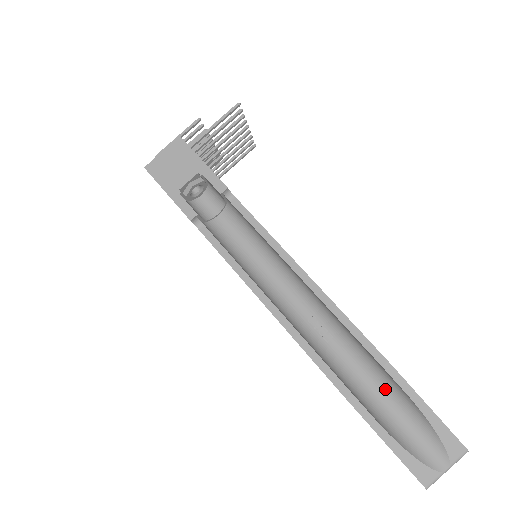
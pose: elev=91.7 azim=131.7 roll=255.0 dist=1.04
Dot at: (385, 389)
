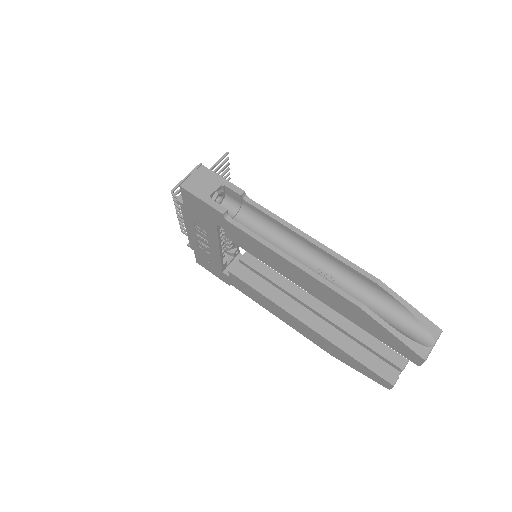
Dot at: (380, 304)
